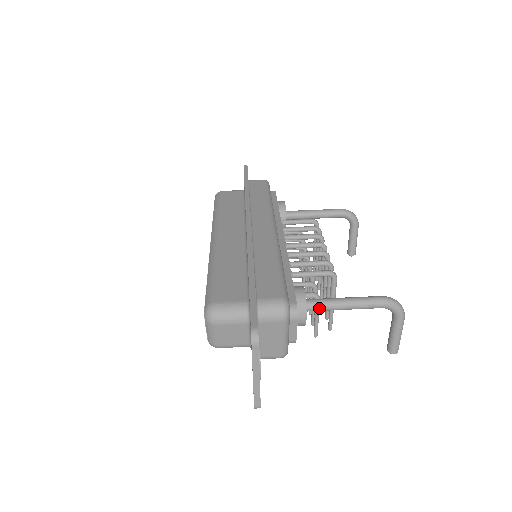
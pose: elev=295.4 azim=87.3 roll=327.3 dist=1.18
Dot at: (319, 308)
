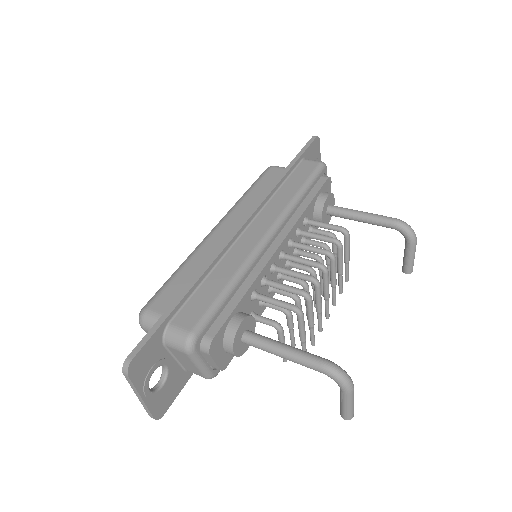
Dot at: (255, 346)
